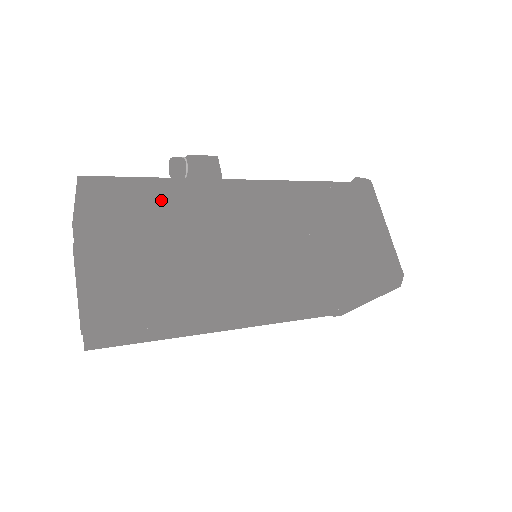
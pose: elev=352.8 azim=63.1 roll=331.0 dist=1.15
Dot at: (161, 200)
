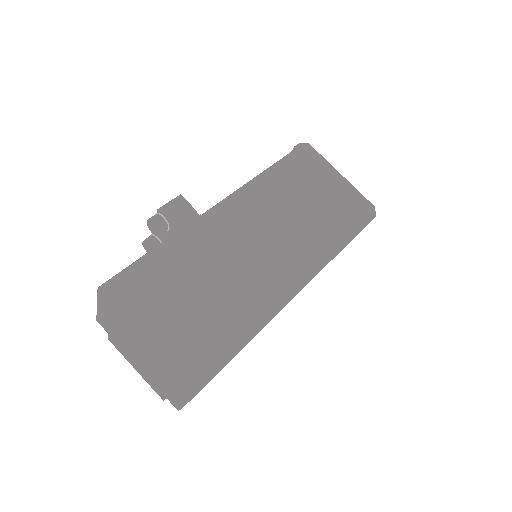
Dot at: (177, 267)
